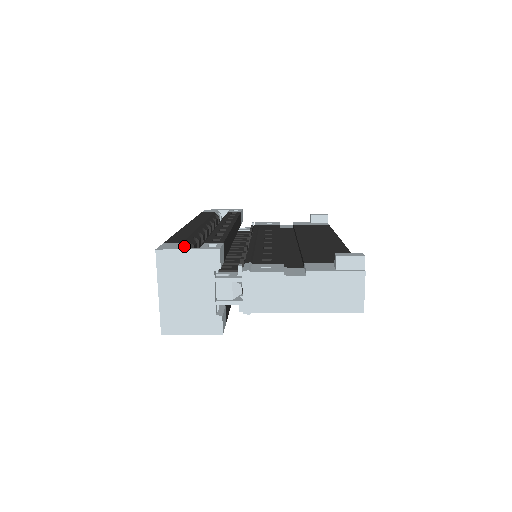
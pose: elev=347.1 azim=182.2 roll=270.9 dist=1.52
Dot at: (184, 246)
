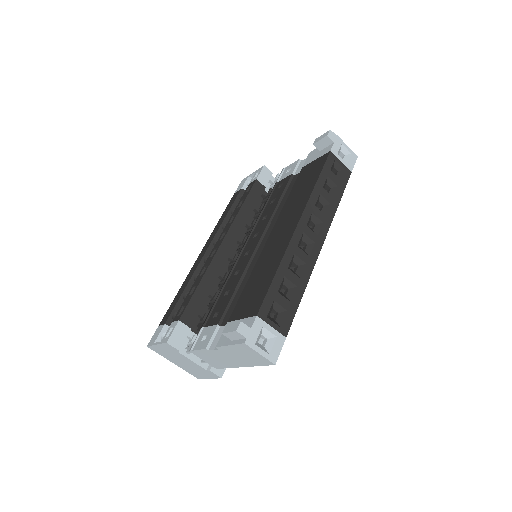
Dot at: (165, 328)
